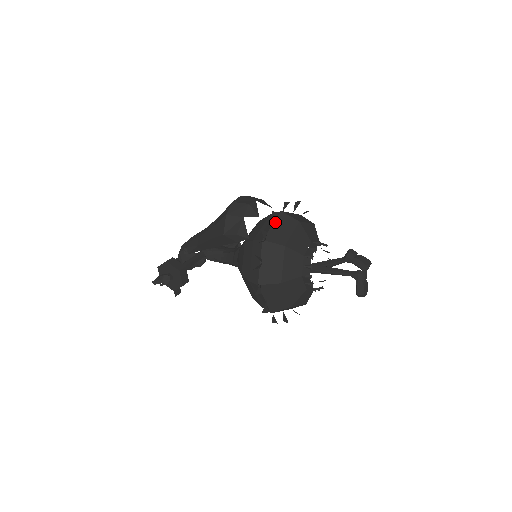
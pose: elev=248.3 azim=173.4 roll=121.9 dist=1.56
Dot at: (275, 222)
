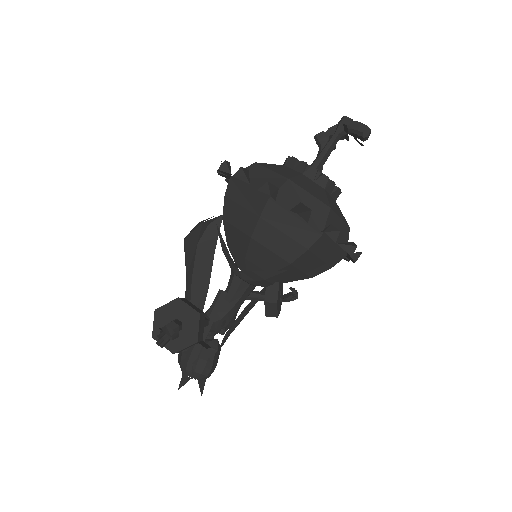
Dot at: occluded
